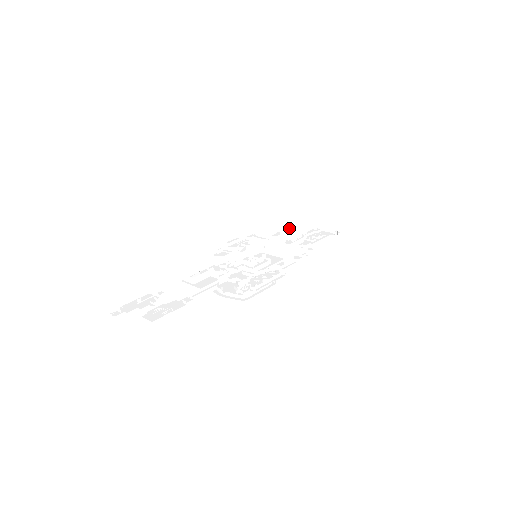
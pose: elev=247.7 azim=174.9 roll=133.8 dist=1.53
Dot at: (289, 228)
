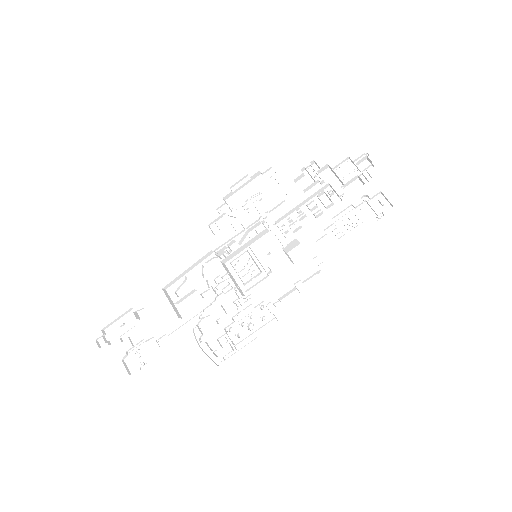
Dot at: (319, 181)
